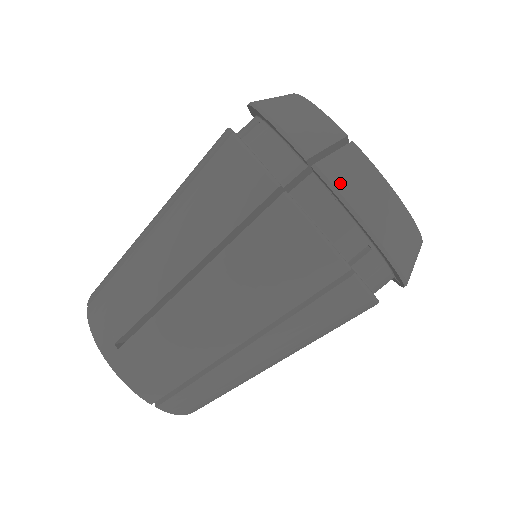
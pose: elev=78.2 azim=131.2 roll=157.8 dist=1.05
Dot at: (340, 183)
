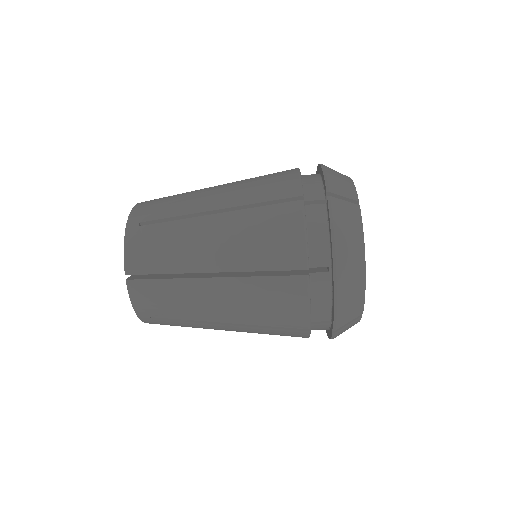
Dot at: (336, 214)
